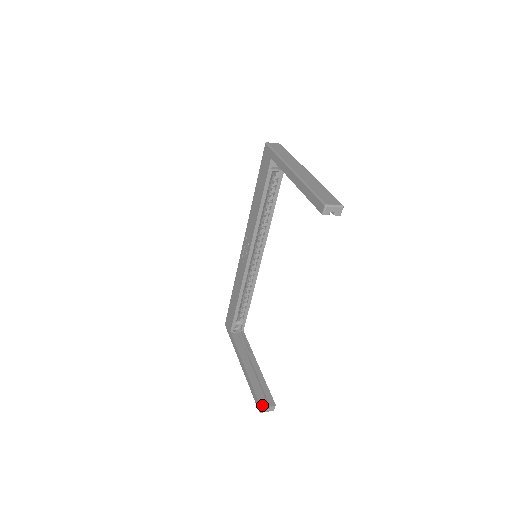
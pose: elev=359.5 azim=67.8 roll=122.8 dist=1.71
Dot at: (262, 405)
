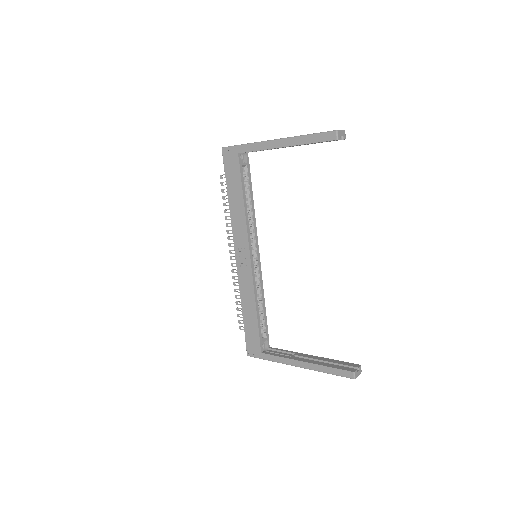
Dot at: (352, 370)
